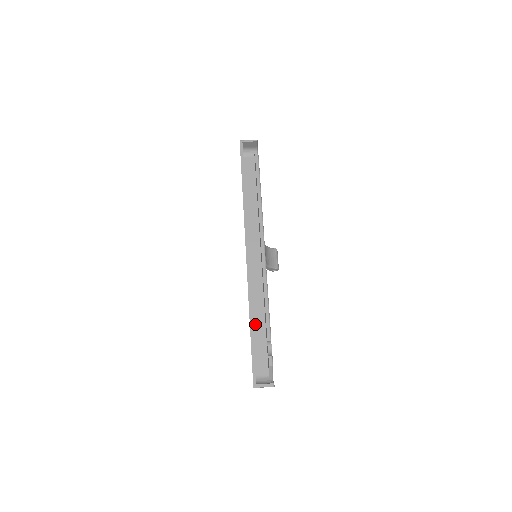
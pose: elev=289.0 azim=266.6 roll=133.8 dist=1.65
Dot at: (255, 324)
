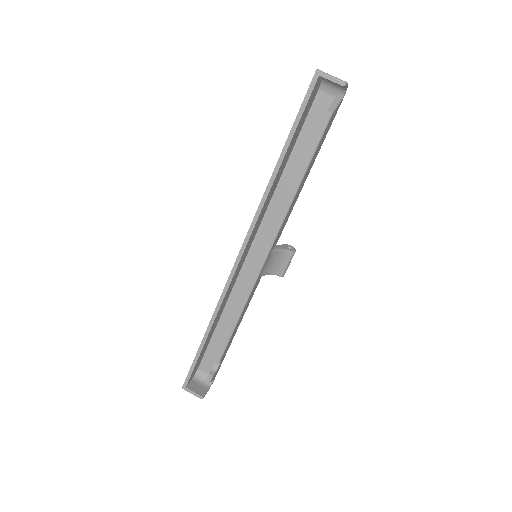
Dot at: (220, 323)
